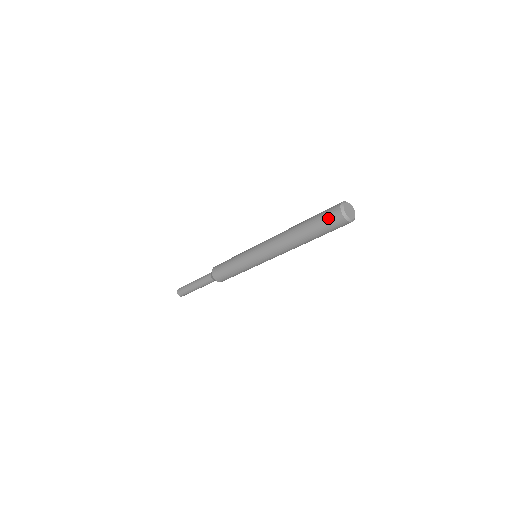
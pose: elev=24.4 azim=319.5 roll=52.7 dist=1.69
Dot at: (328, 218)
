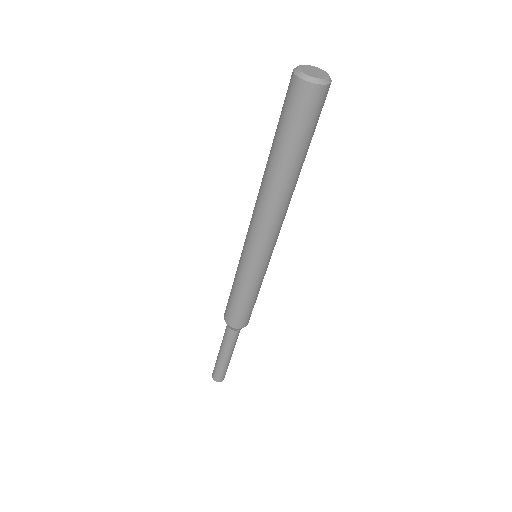
Dot at: occluded
